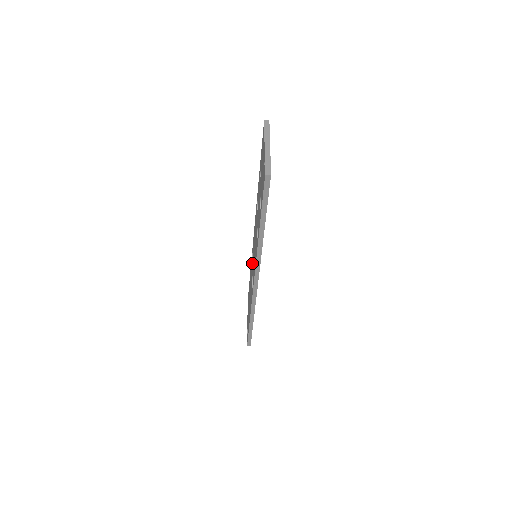
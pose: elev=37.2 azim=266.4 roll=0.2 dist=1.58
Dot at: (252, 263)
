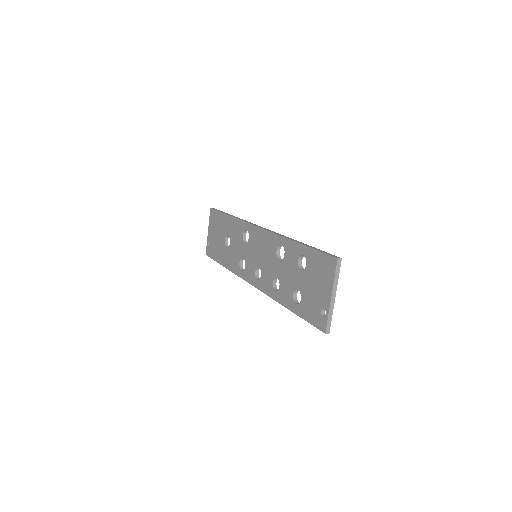
Dot at: (243, 236)
